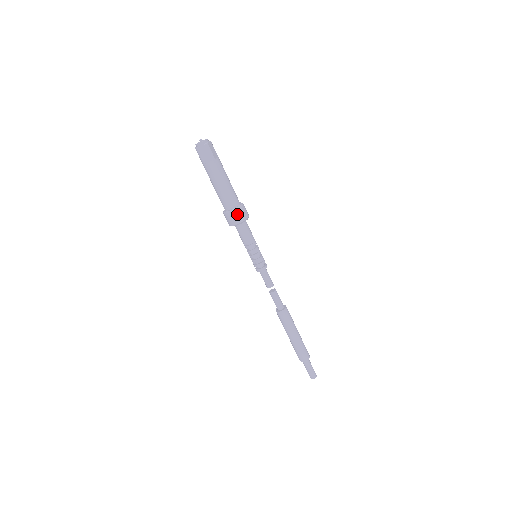
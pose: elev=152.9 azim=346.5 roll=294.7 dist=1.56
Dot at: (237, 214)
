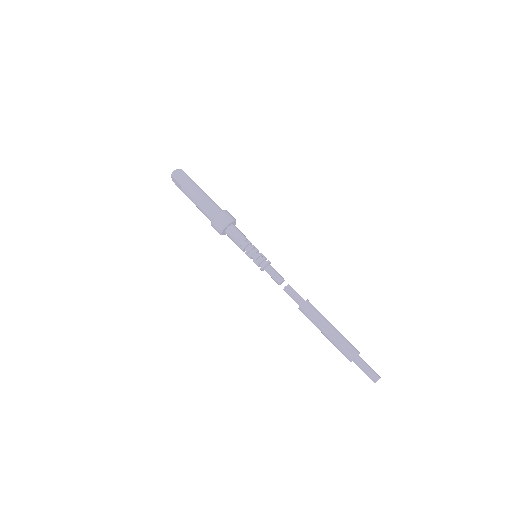
Dot at: (226, 214)
